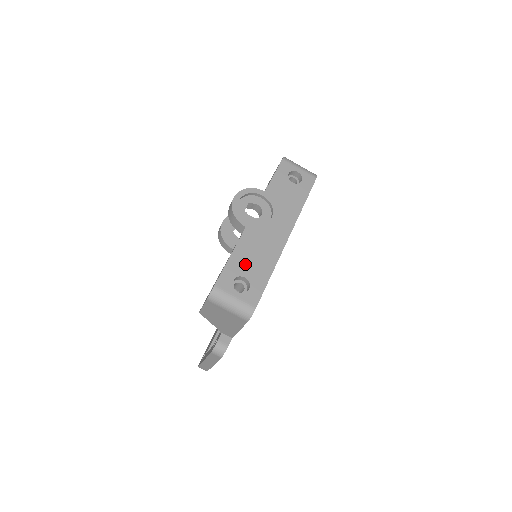
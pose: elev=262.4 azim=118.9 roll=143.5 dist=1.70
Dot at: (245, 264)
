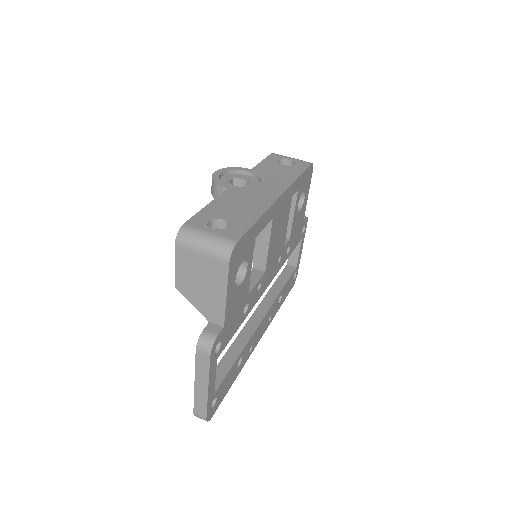
Dot at: (225, 211)
